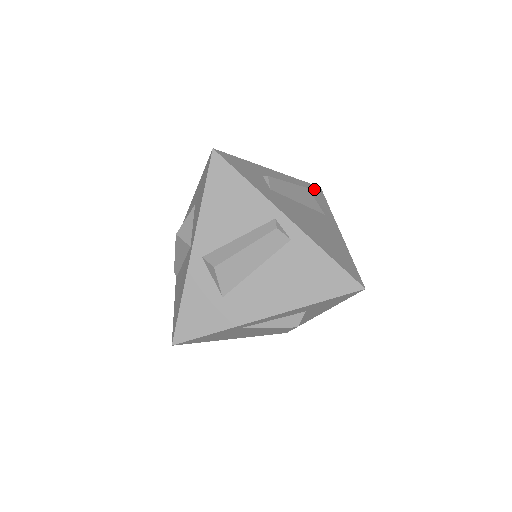
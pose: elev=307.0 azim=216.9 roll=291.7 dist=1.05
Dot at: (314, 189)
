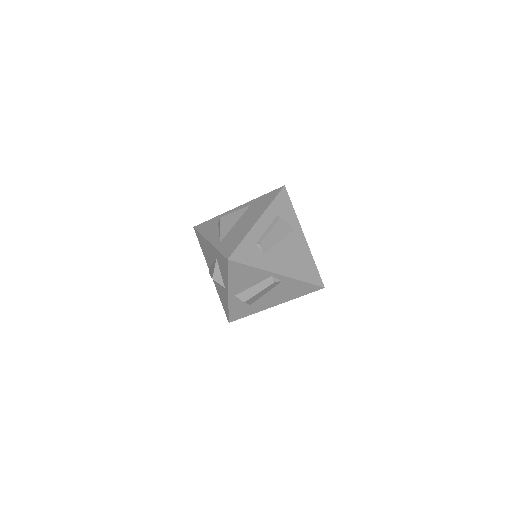
Dot at: (282, 199)
